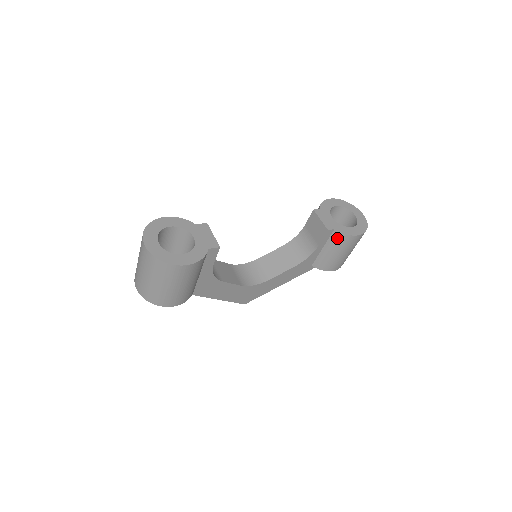
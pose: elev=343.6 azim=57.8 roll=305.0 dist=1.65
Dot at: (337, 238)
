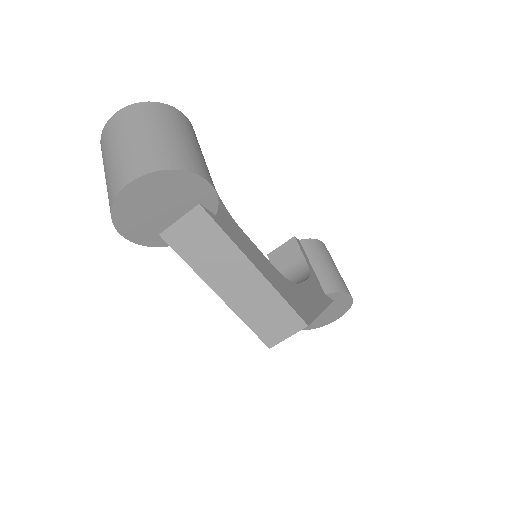
Dot at: (310, 246)
